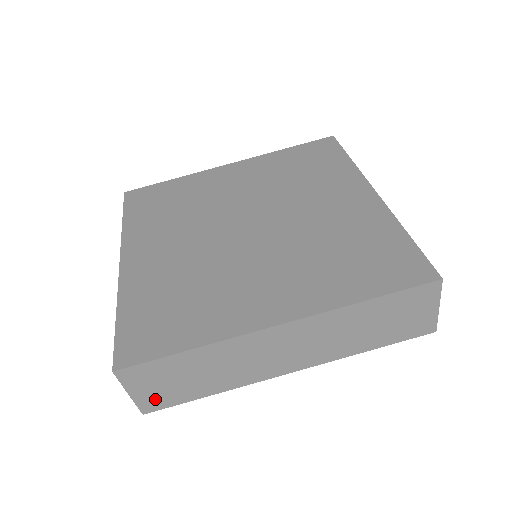
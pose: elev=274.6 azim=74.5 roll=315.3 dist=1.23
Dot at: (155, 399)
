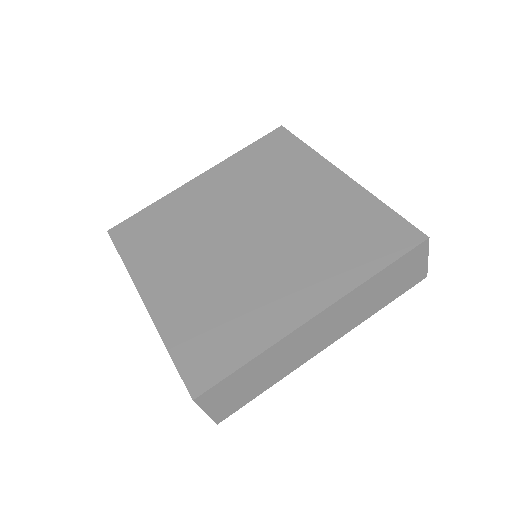
Dot at: (226, 408)
